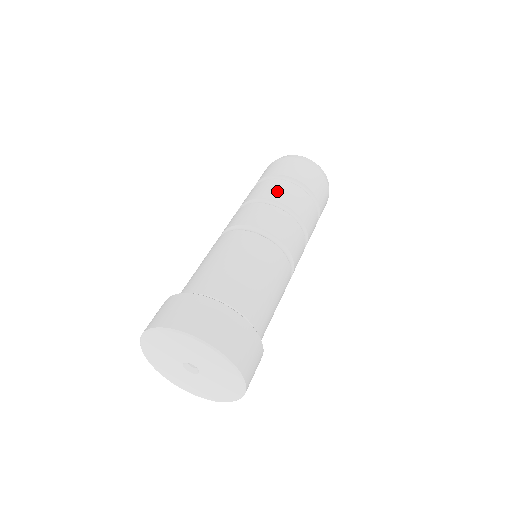
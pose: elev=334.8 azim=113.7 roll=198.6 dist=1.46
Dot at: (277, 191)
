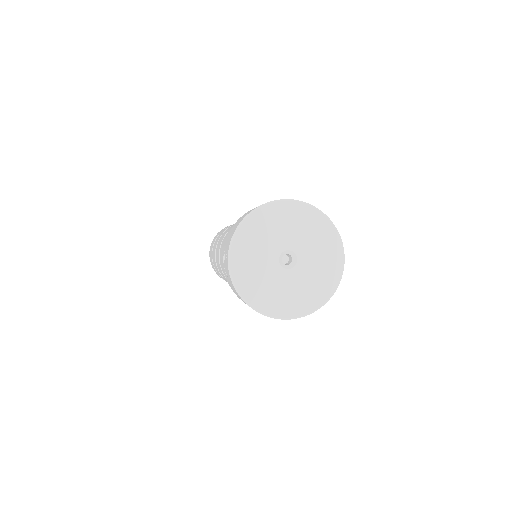
Dot at: occluded
